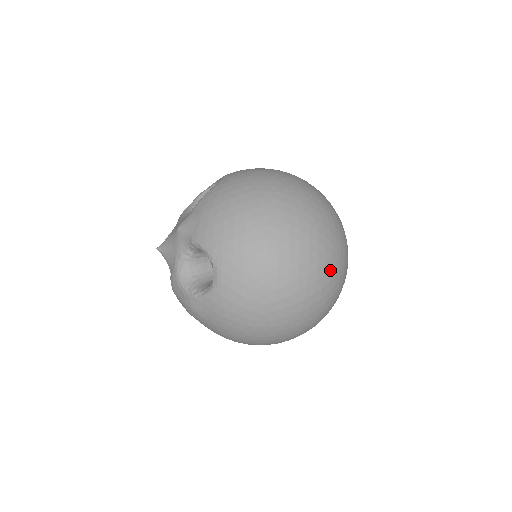
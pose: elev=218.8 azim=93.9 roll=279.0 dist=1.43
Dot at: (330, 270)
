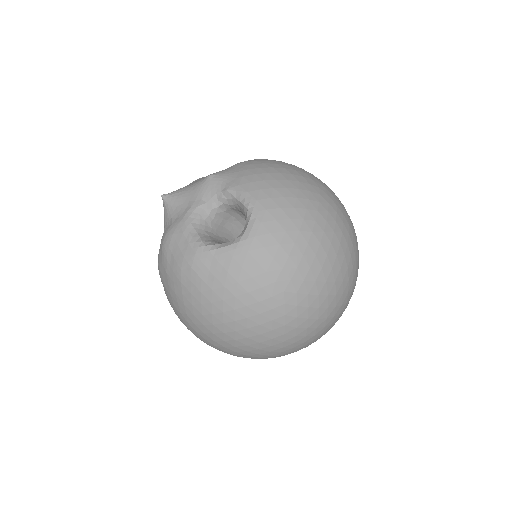
Dot at: (352, 281)
